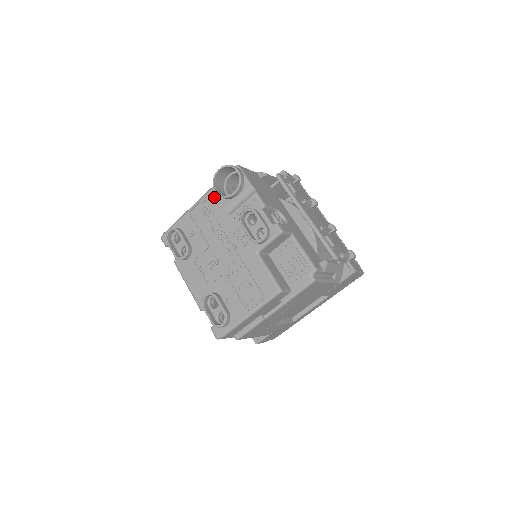
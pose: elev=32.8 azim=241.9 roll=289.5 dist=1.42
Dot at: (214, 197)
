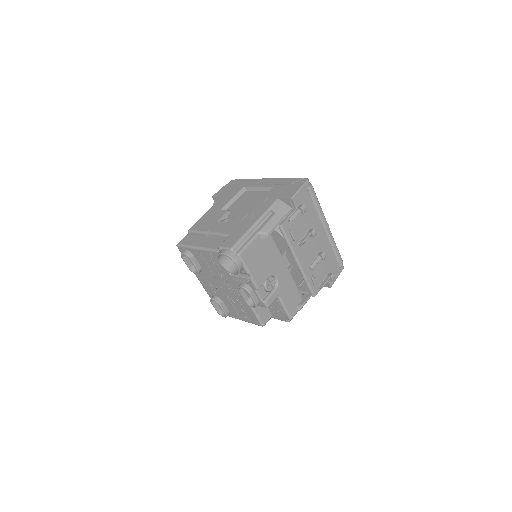
Dot at: occluded
